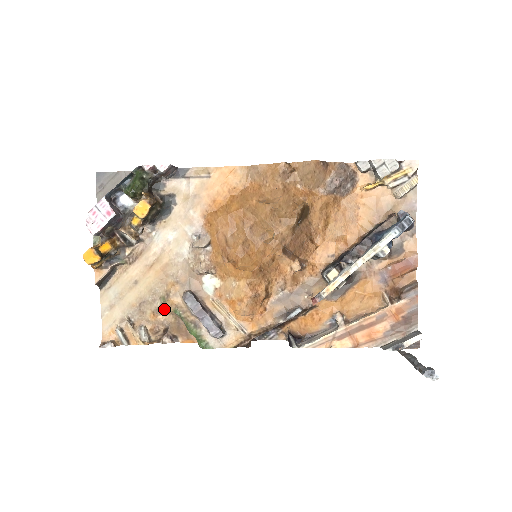
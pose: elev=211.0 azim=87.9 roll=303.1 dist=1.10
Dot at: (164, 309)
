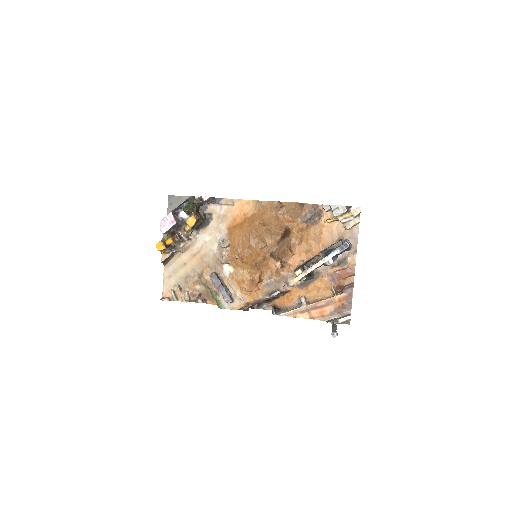
Dot at: (200, 282)
